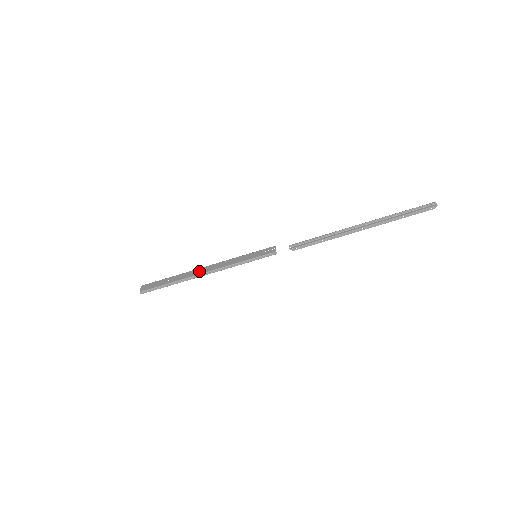
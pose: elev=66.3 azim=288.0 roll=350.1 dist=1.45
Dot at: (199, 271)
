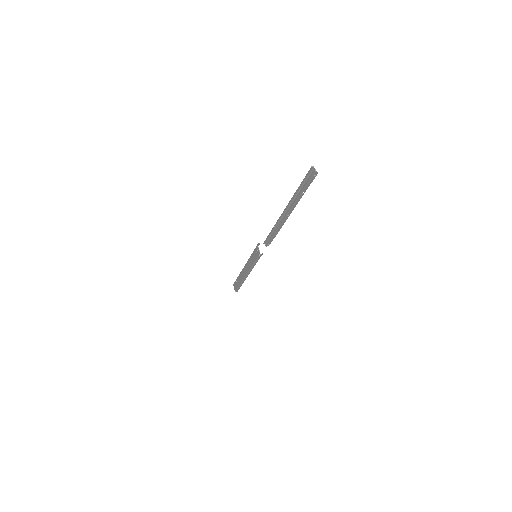
Dot at: (243, 274)
